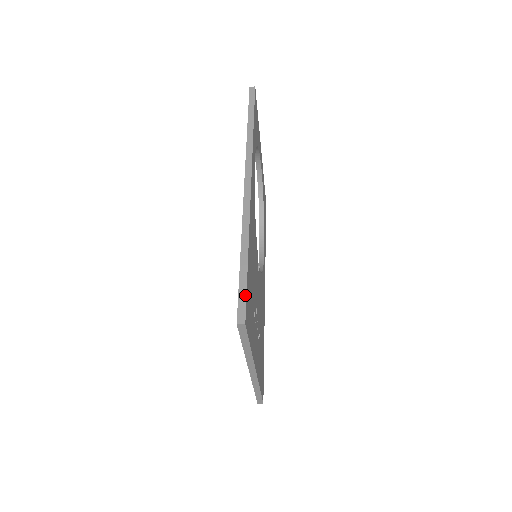
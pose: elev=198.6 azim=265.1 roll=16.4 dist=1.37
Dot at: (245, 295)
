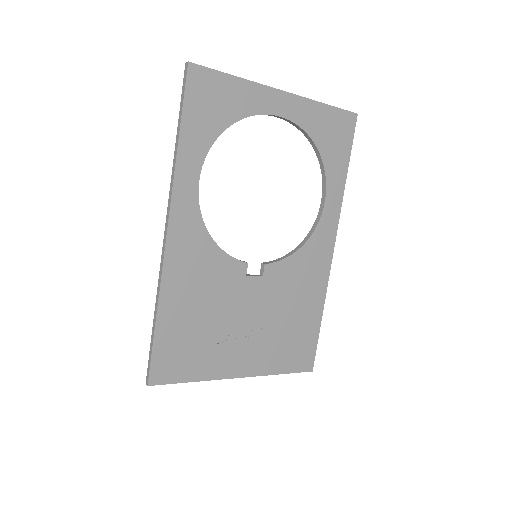
Dot at: (150, 361)
